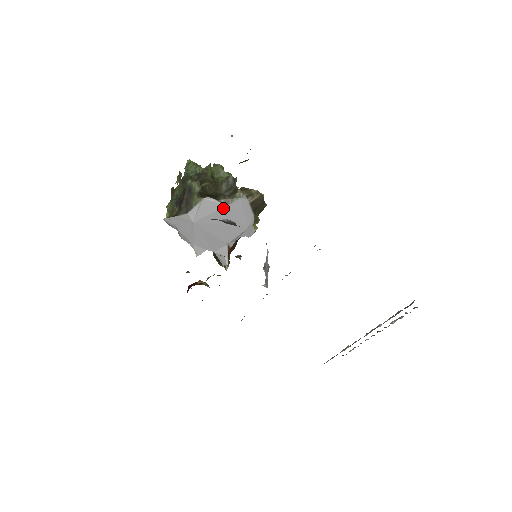
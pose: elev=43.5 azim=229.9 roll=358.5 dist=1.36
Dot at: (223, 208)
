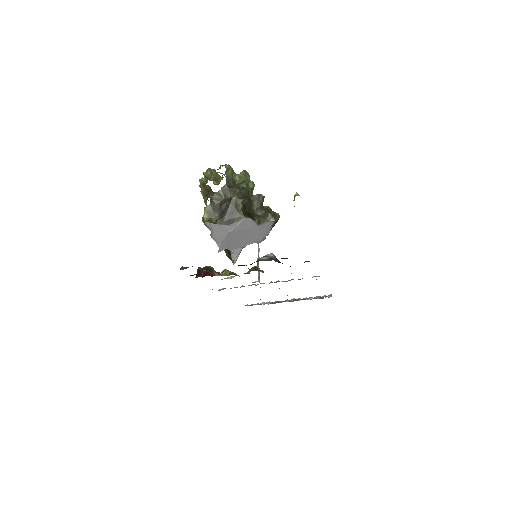
Dot at: (255, 226)
